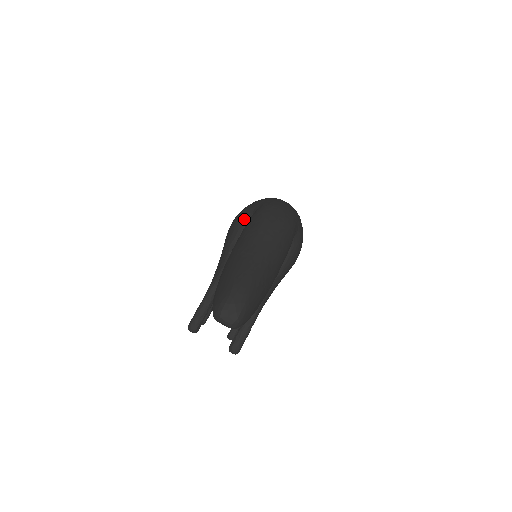
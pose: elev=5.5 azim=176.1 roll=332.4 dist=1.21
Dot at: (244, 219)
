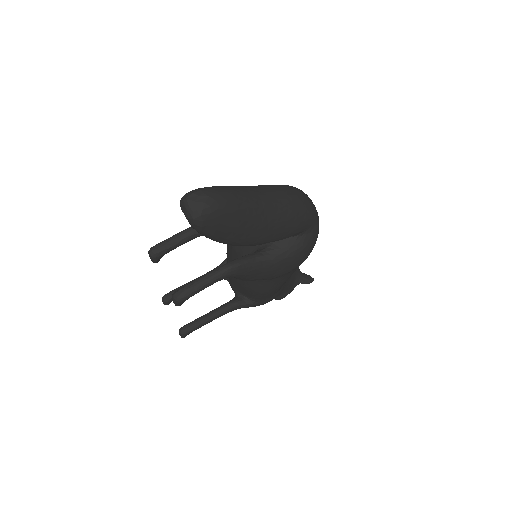
Dot at: occluded
